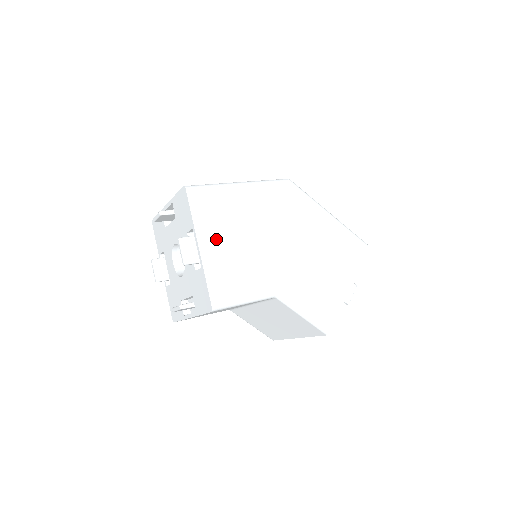
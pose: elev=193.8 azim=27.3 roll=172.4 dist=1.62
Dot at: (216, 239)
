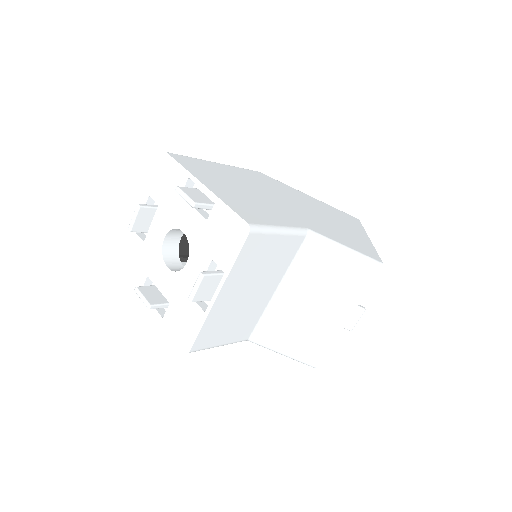
Dot at: (218, 184)
